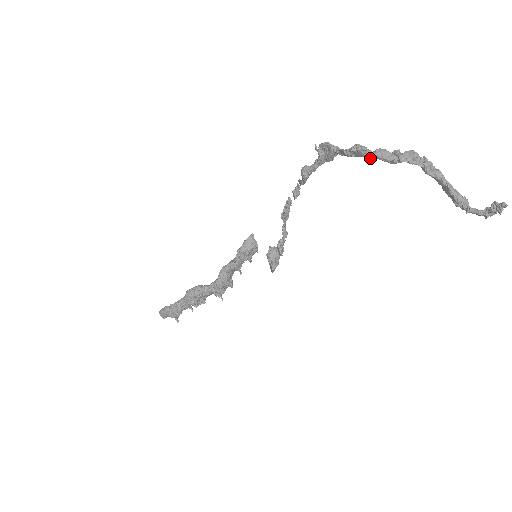
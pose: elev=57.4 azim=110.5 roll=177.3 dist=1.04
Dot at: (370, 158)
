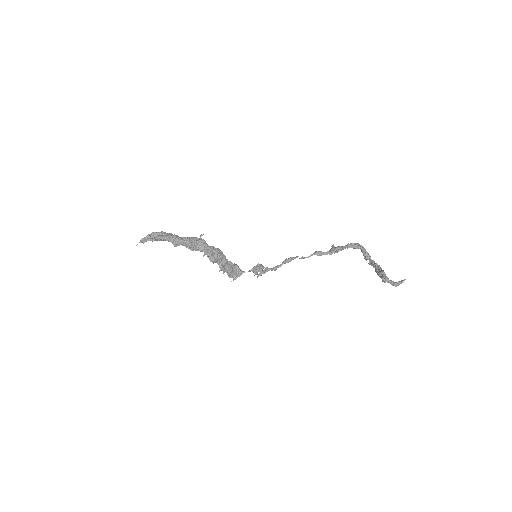
Dot at: (358, 248)
